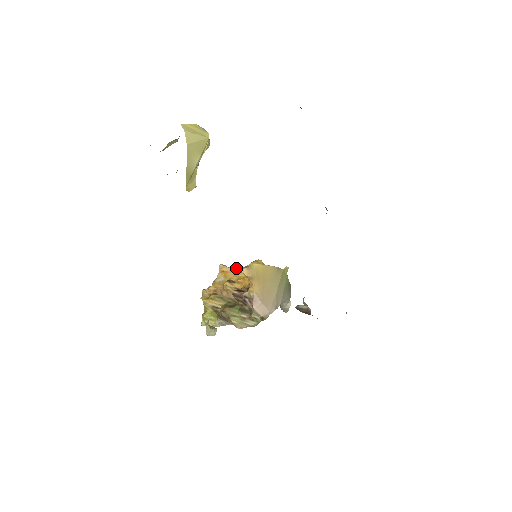
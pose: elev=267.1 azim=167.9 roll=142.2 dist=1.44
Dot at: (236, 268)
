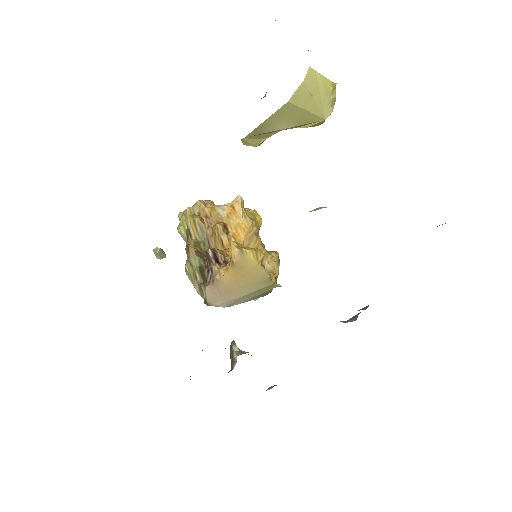
Dot at: (247, 219)
